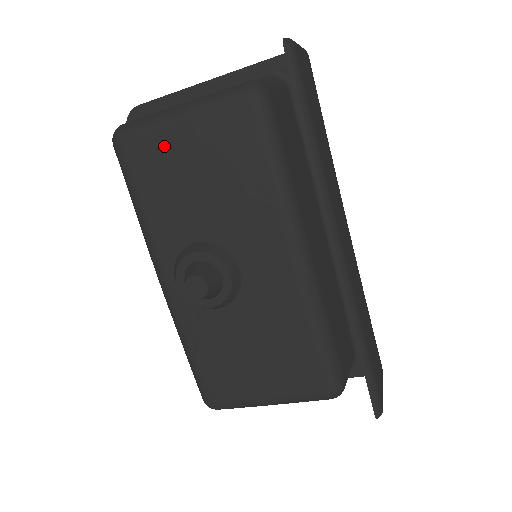
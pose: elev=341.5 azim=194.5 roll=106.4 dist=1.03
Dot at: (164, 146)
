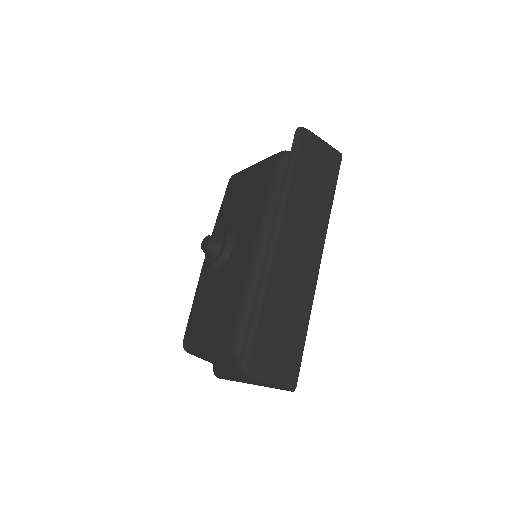
Dot at: (242, 180)
